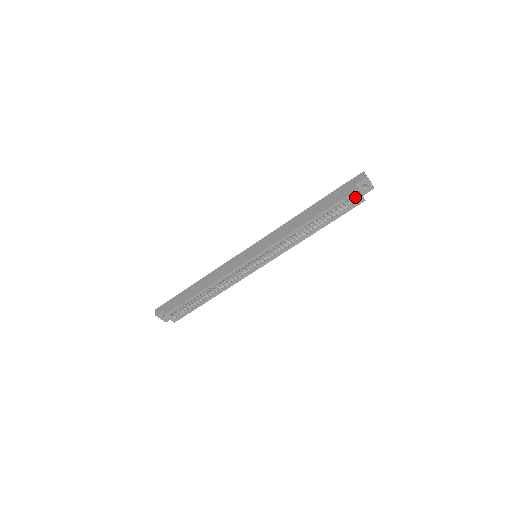
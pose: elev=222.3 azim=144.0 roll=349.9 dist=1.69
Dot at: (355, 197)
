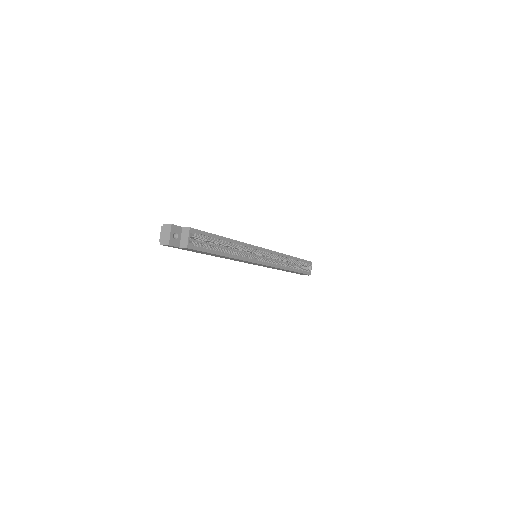
Dot at: (307, 269)
